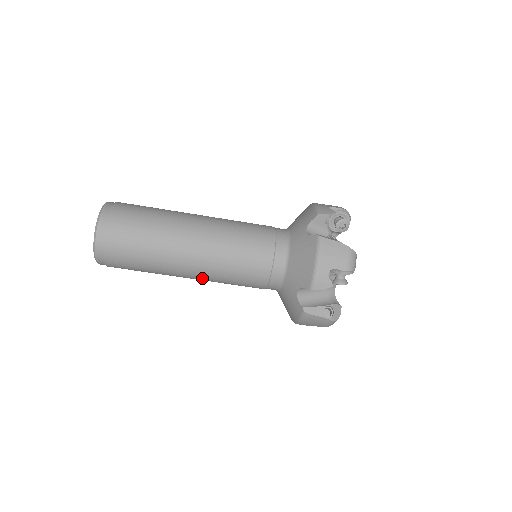
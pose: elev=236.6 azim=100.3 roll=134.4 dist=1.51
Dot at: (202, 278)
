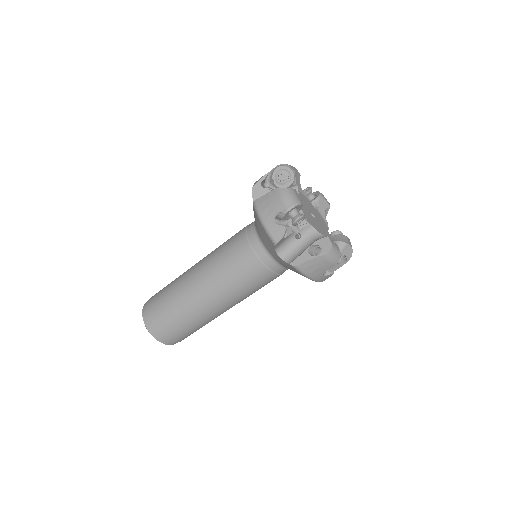
Dot at: occluded
